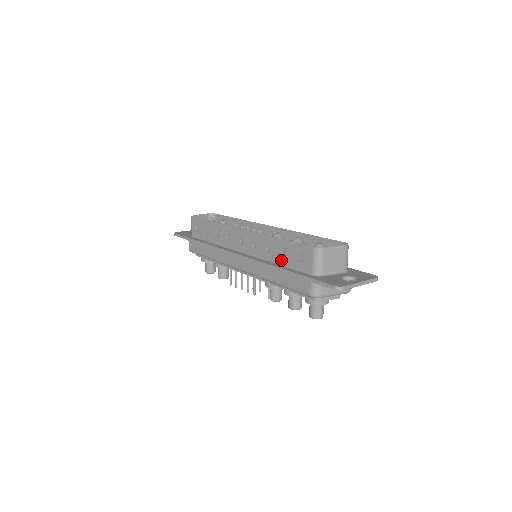
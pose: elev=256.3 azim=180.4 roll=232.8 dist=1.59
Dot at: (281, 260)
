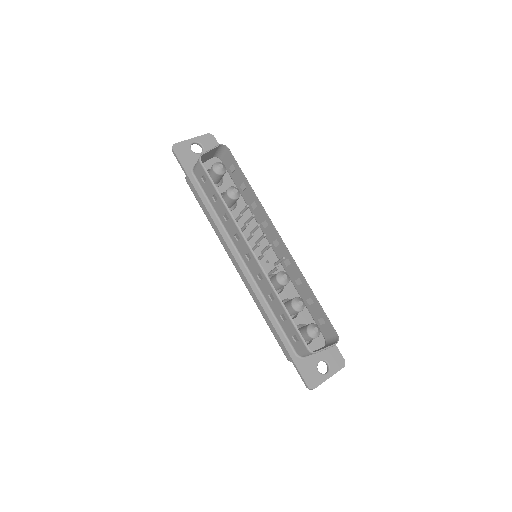
Dot at: (277, 316)
